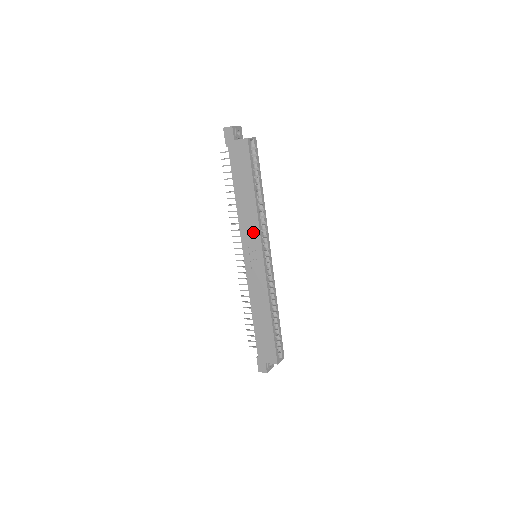
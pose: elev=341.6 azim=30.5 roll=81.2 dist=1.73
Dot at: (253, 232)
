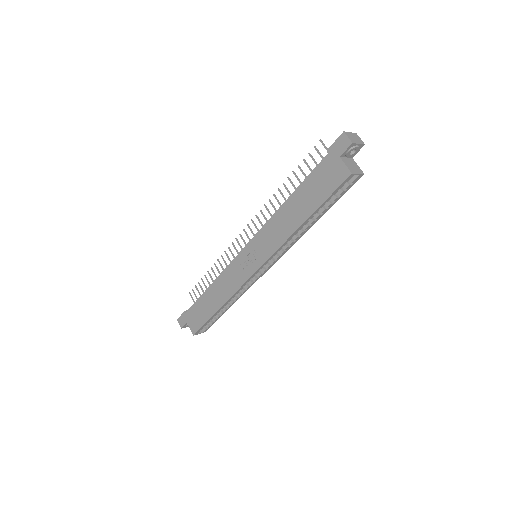
Dot at: (270, 244)
